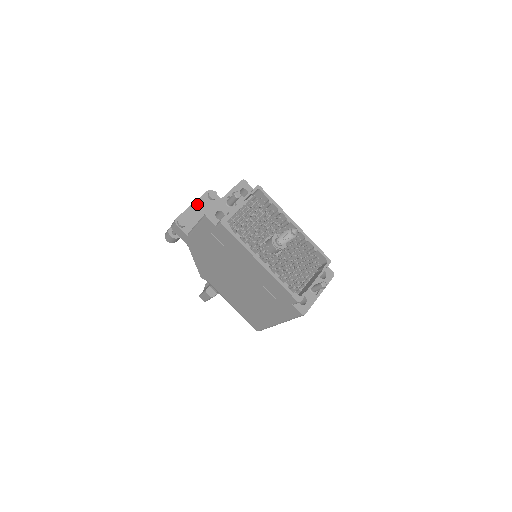
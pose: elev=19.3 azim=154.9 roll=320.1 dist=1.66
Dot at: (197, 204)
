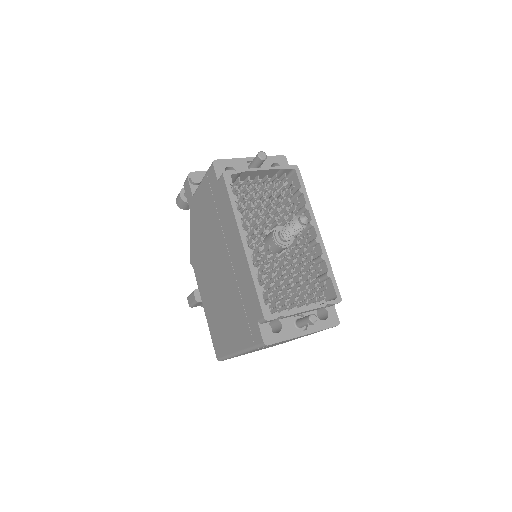
Dot at: occluded
